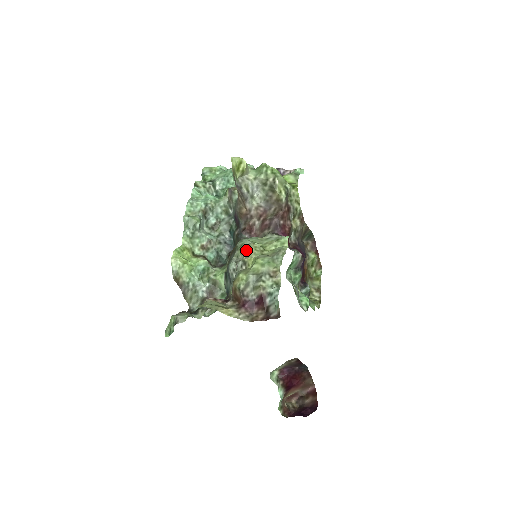
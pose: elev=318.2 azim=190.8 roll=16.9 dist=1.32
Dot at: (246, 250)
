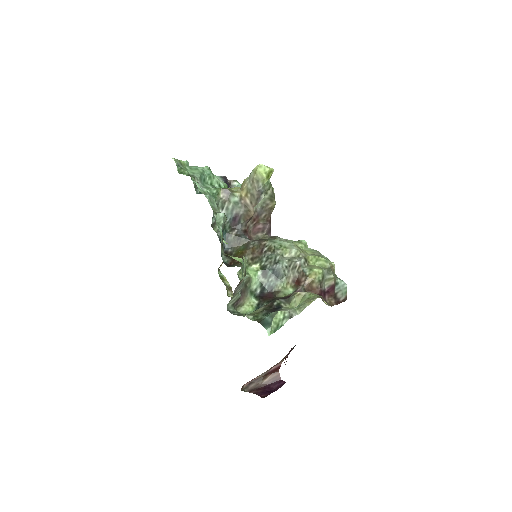
Dot at: (298, 250)
